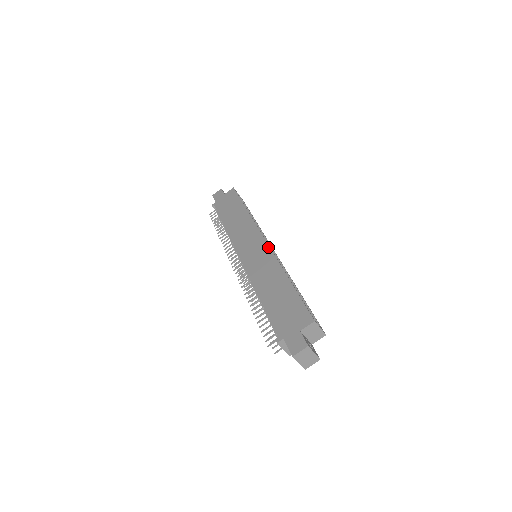
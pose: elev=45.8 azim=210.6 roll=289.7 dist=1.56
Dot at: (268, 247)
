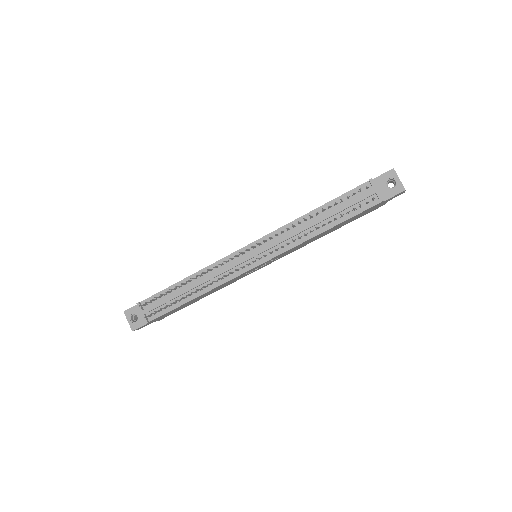
Dot at: occluded
